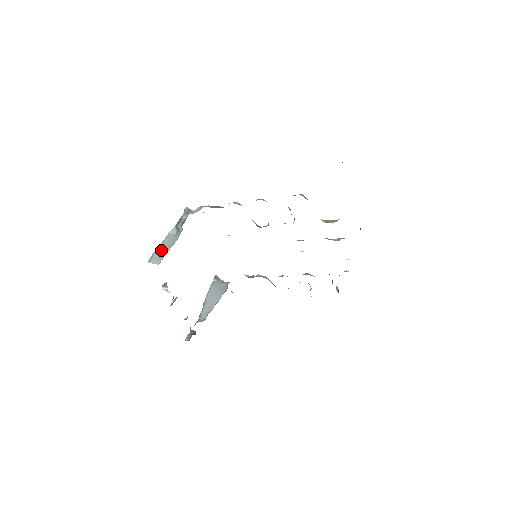
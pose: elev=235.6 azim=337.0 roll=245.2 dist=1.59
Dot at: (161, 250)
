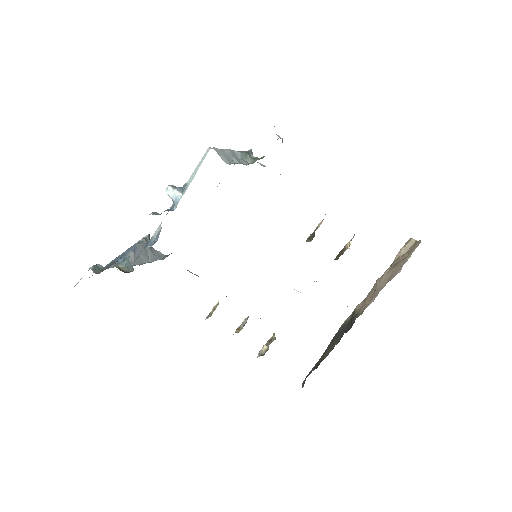
Dot at: (228, 154)
